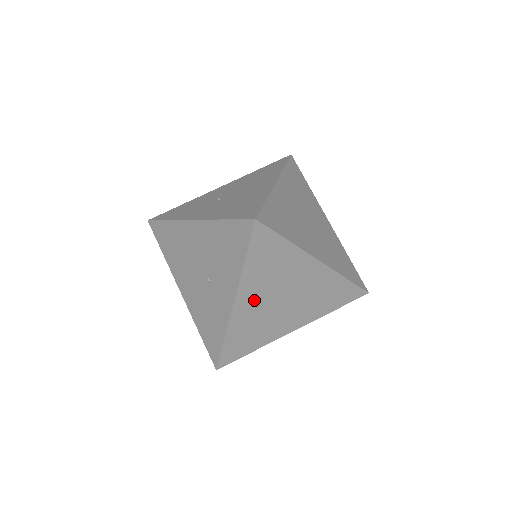
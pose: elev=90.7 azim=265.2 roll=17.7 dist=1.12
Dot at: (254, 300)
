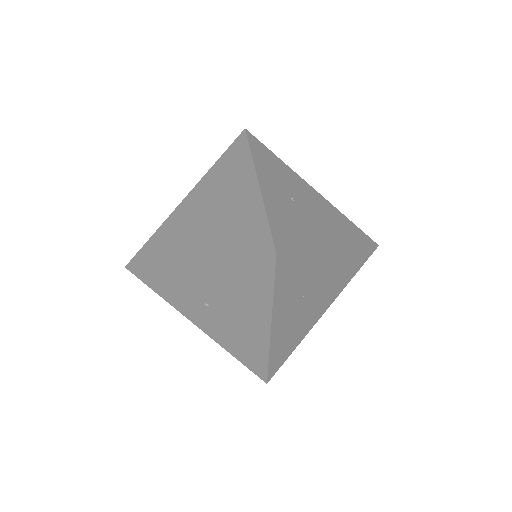
Dot at: occluded
